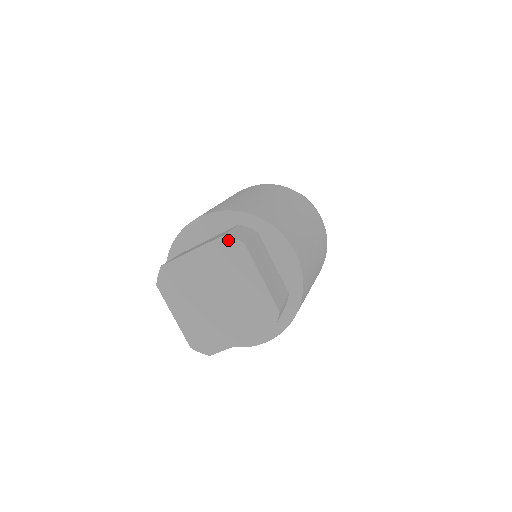
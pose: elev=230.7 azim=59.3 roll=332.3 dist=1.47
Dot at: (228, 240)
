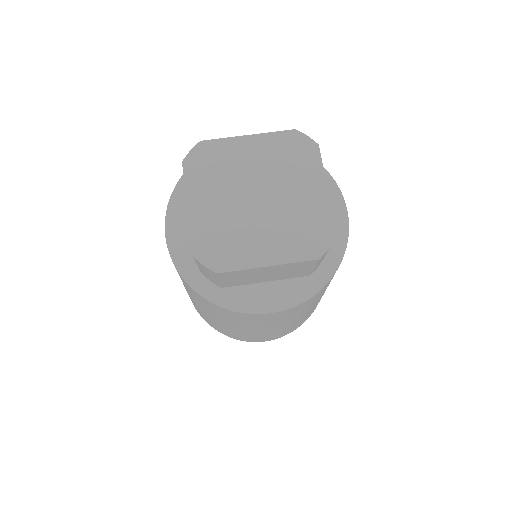
Dot at: (300, 136)
